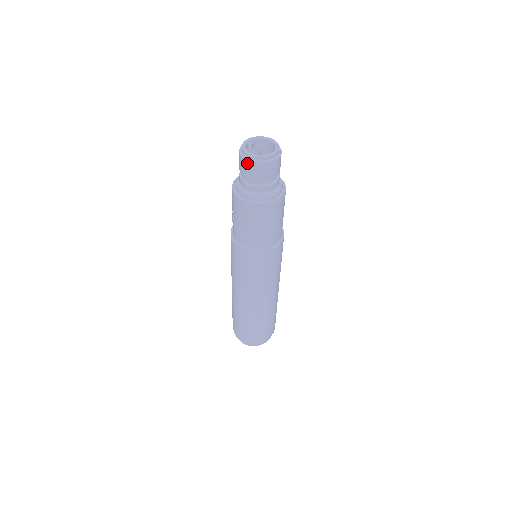
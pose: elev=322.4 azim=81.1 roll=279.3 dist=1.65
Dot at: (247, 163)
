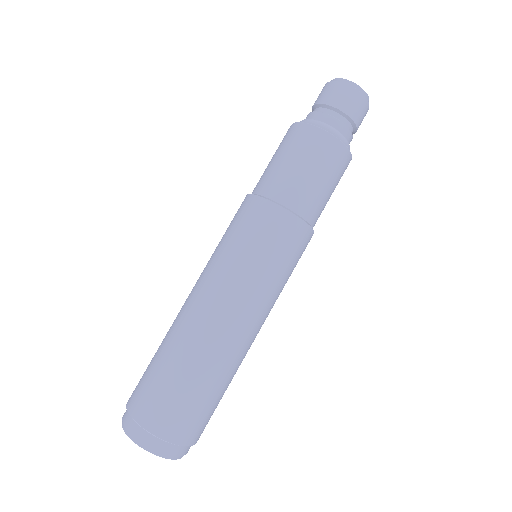
Dot at: occluded
